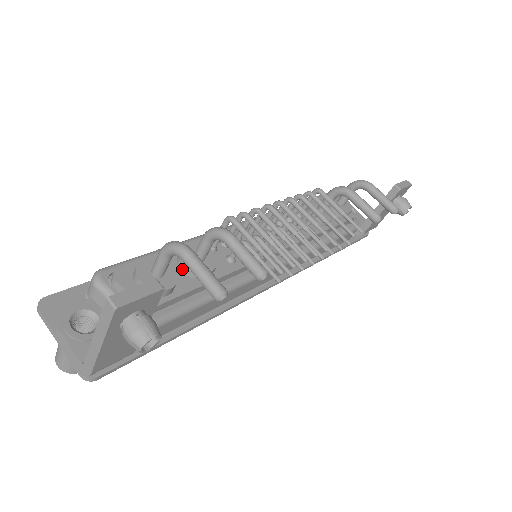
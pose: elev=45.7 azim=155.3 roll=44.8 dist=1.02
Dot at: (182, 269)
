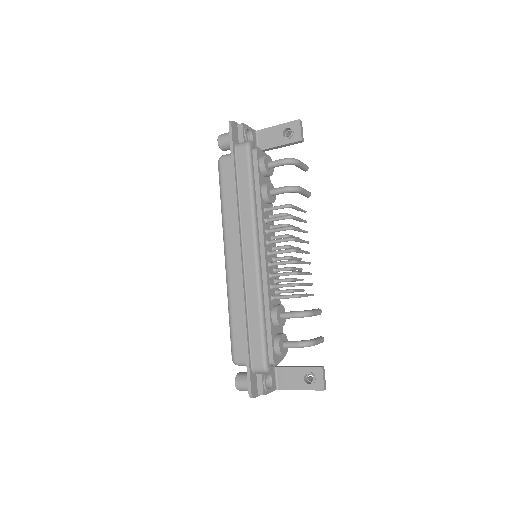
Dot at: (279, 327)
